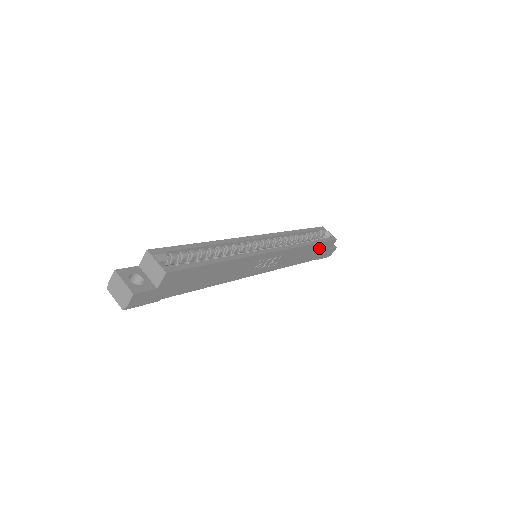
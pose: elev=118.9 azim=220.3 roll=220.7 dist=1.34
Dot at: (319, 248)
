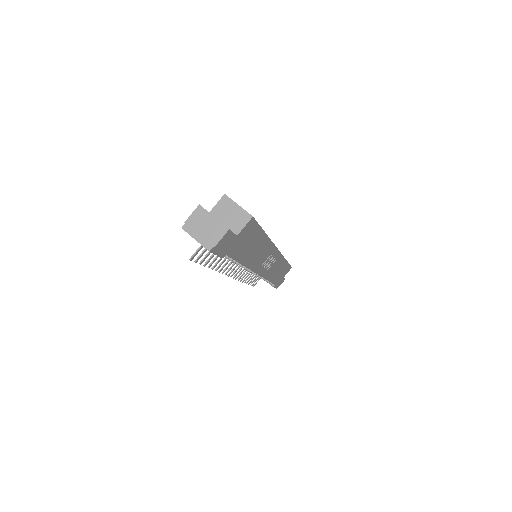
Dot at: (284, 270)
